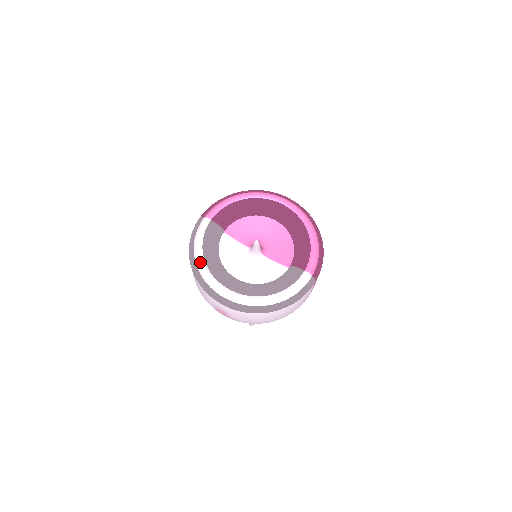
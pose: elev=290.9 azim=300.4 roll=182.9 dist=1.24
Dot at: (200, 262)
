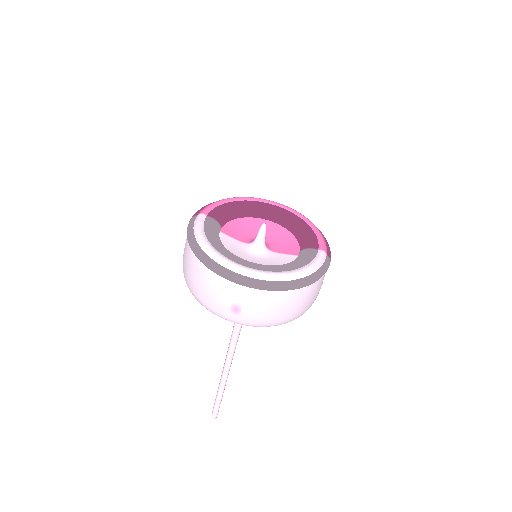
Dot at: (208, 247)
